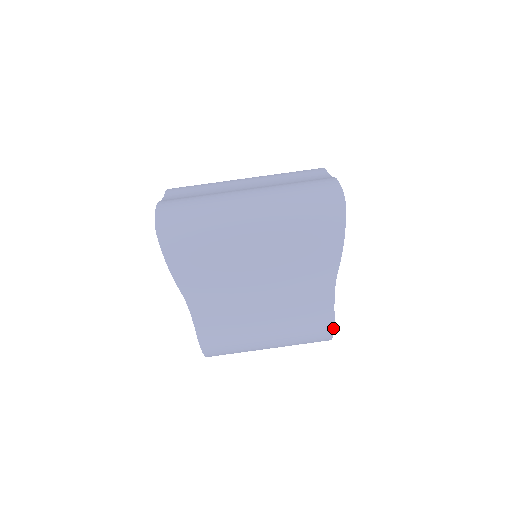
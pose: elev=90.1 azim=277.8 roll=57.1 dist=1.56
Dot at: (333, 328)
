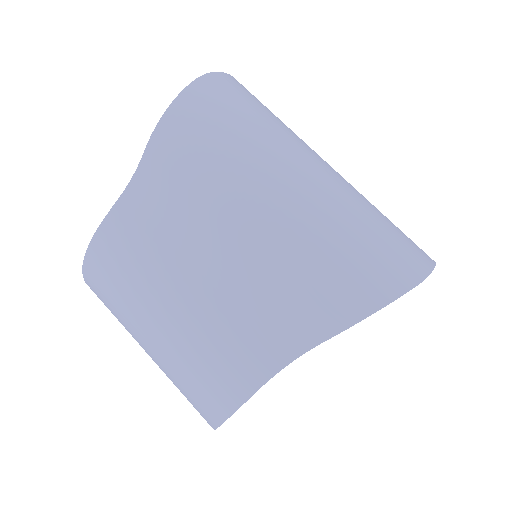
Dot at: (234, 410)
